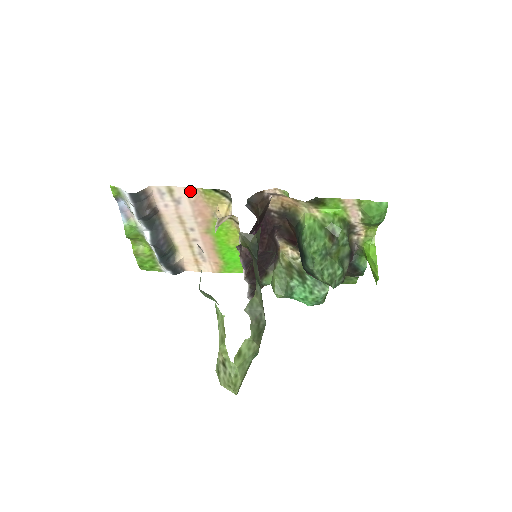
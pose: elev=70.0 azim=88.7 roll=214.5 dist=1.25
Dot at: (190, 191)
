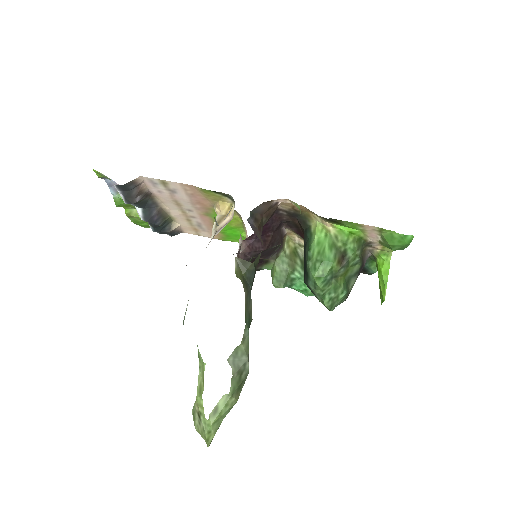
Dot at: (187, 187)
